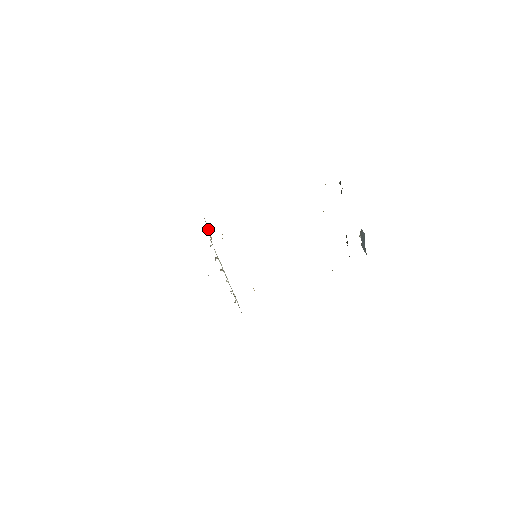
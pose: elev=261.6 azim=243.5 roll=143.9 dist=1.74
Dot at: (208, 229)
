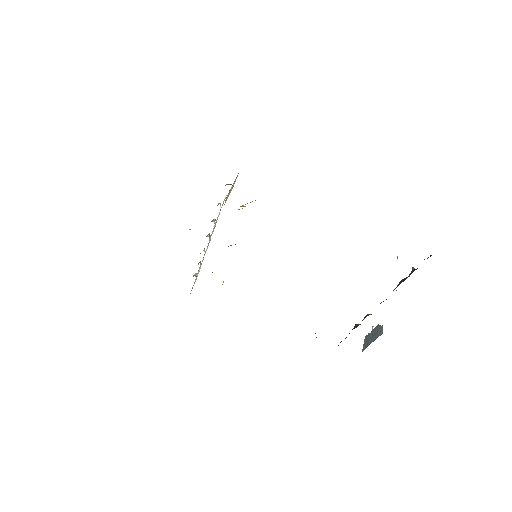
Dot at: occluded
